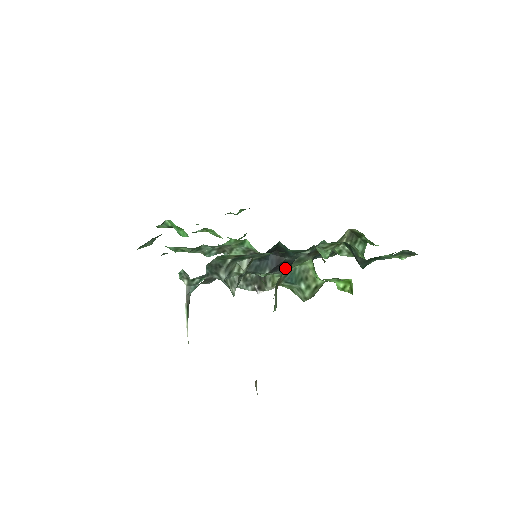
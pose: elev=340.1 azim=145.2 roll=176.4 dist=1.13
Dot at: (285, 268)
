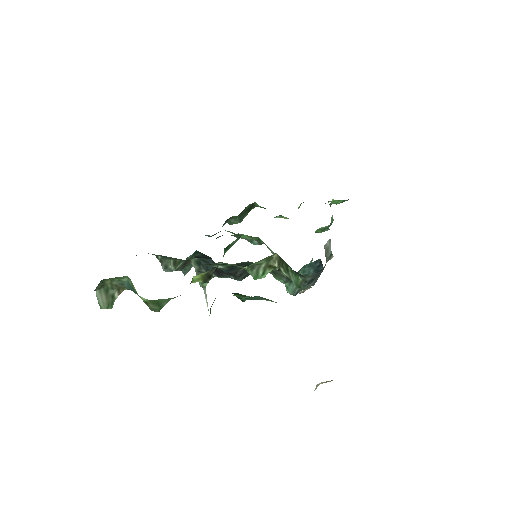
Dot at: (233, 276)
